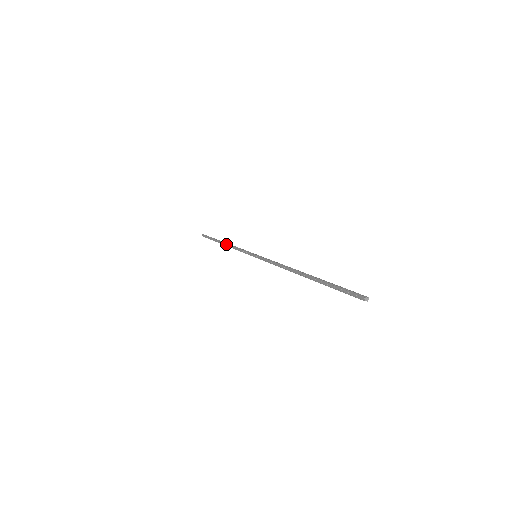
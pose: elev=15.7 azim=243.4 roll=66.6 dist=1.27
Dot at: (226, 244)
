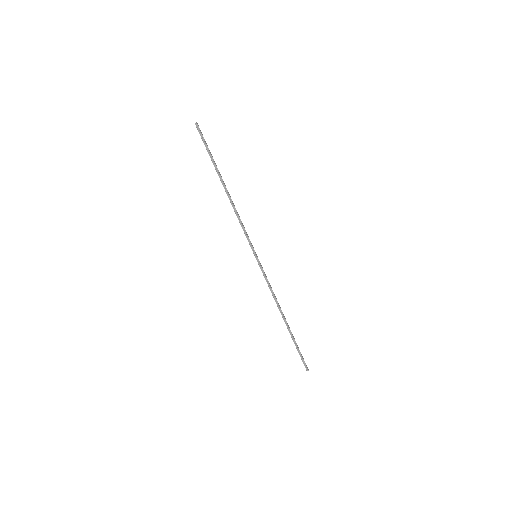
Dot at: (280, 312)
